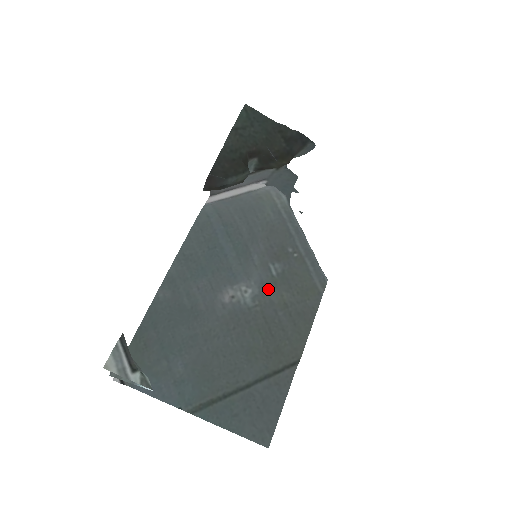
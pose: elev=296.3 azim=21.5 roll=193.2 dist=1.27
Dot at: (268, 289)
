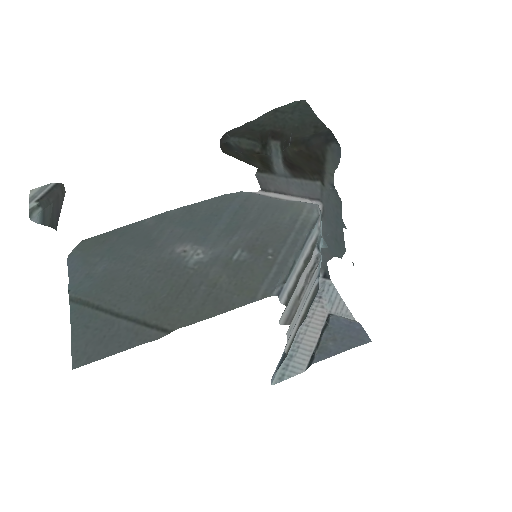
Dot at: (216, 264)
